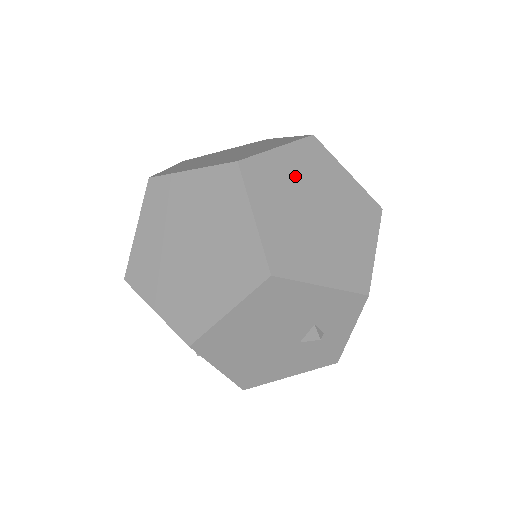
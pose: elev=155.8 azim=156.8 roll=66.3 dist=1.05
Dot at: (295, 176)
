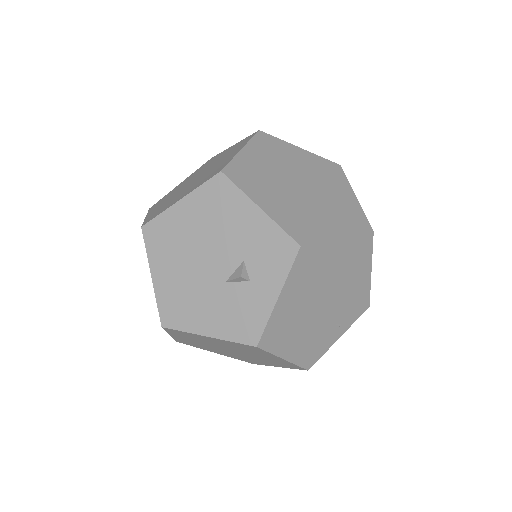
Dot at: (300, 163)
